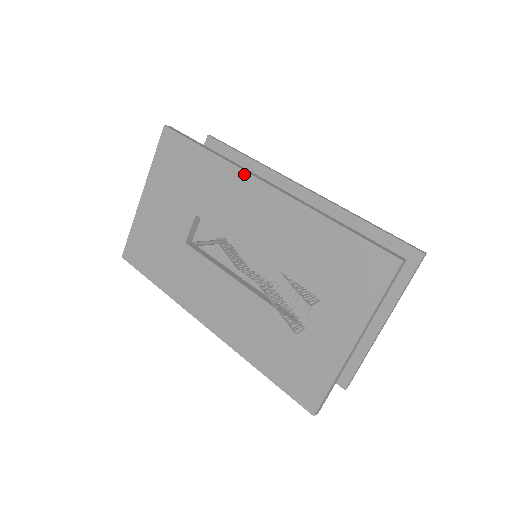
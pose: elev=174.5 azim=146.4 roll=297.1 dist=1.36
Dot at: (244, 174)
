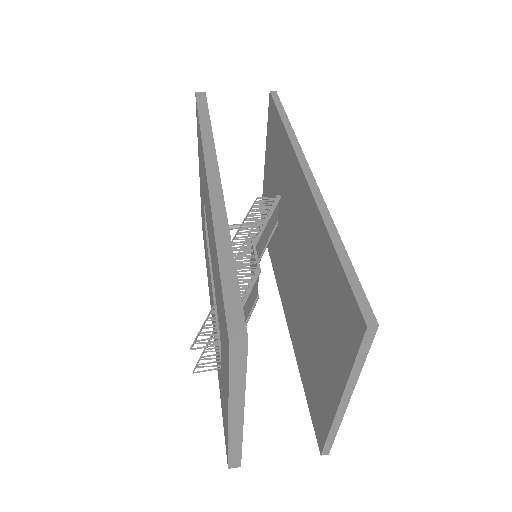
Dot at: (204, 163)
